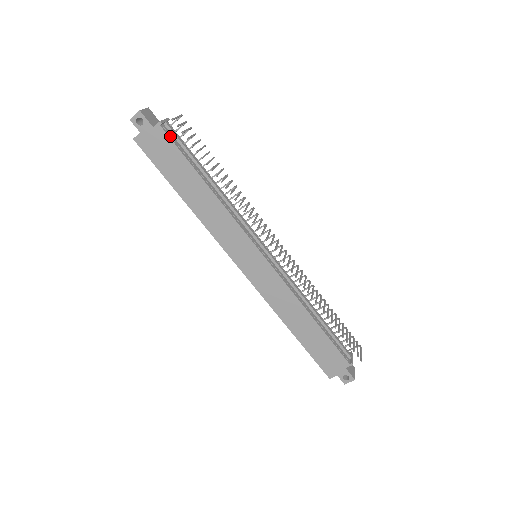
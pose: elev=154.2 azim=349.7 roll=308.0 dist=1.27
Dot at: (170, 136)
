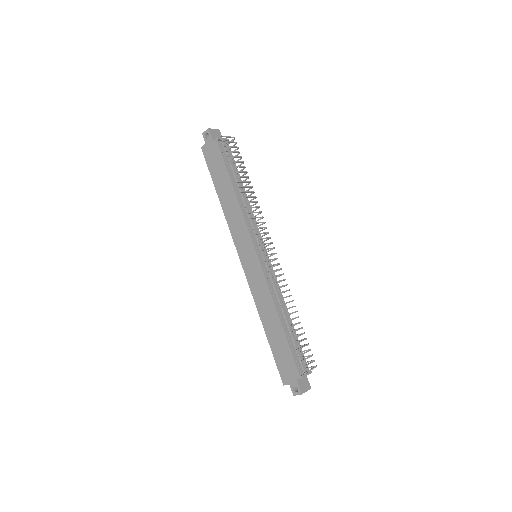
Dot at: (221, 149)
